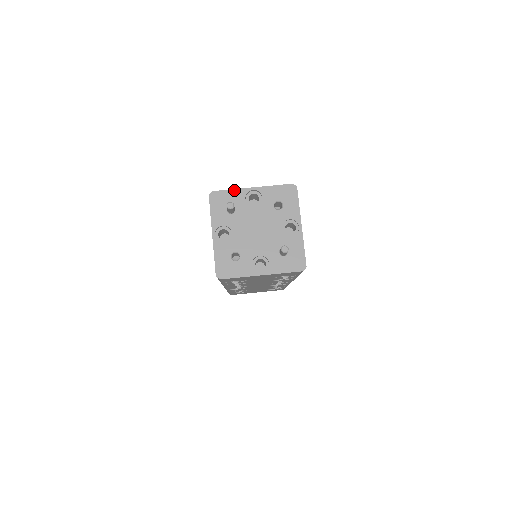
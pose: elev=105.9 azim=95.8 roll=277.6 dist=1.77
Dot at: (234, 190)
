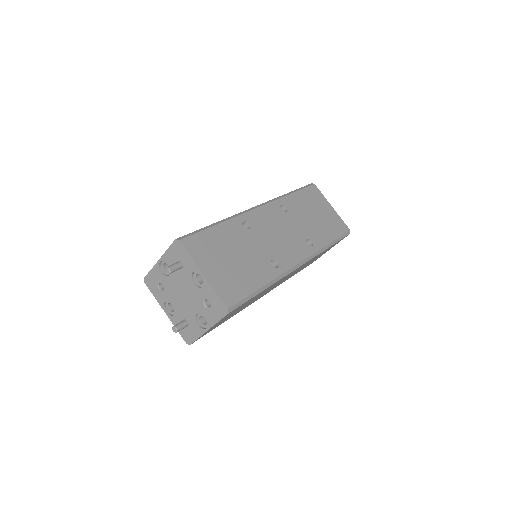
Dot at: (191, 259)
